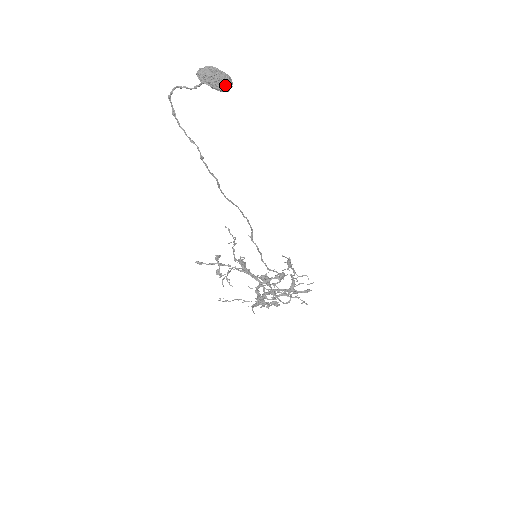
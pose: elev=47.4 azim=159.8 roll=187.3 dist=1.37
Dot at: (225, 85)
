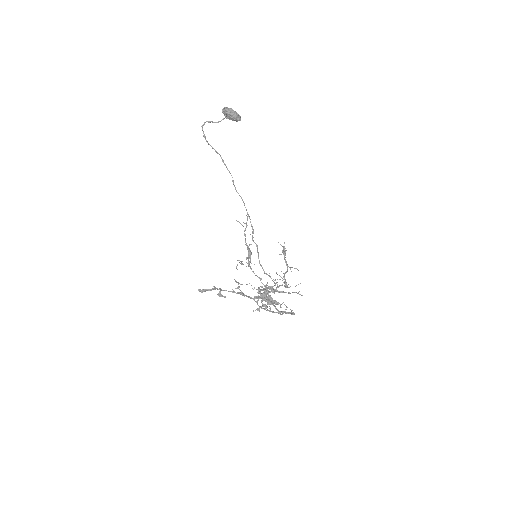
Dot at: (238, 116)
